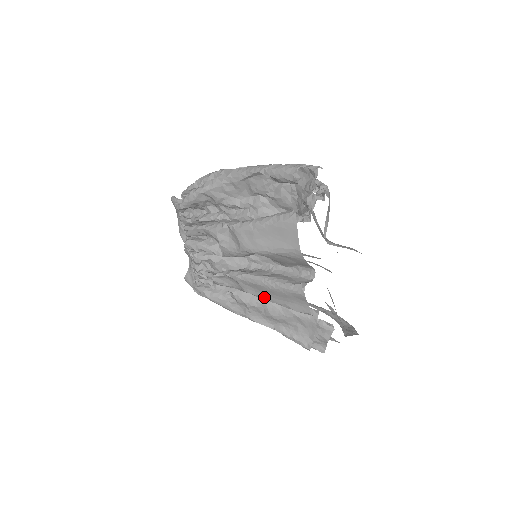
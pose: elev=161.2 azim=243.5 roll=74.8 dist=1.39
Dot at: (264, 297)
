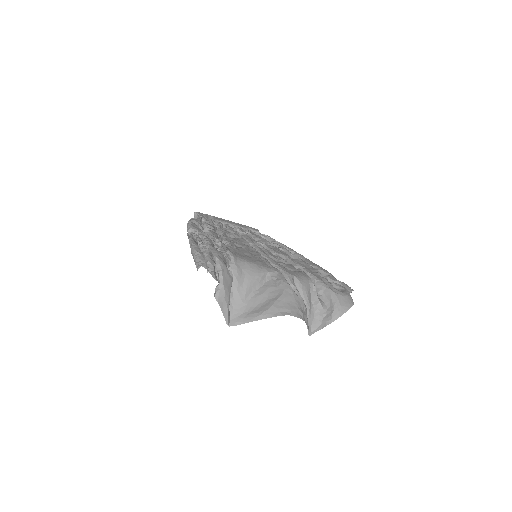
Dot at: occluded
